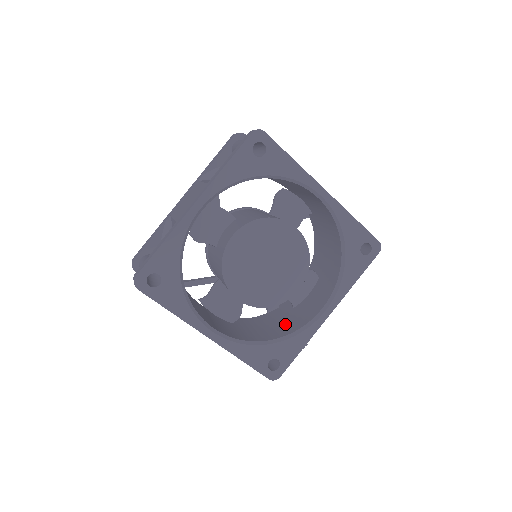
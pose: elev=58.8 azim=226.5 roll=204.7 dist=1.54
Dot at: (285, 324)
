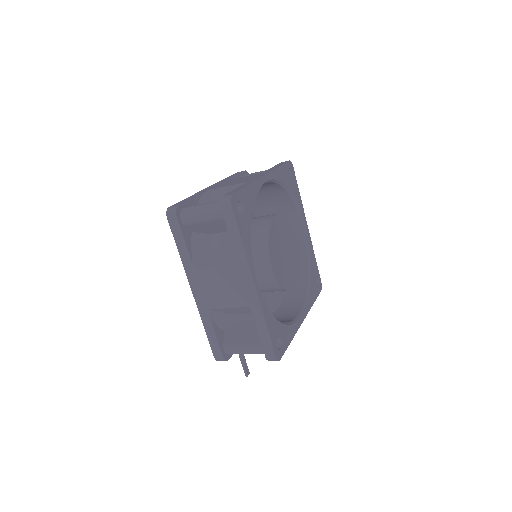
Dot at: occluded
